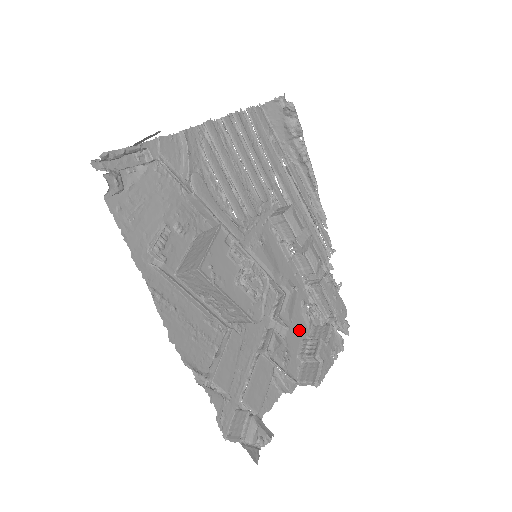
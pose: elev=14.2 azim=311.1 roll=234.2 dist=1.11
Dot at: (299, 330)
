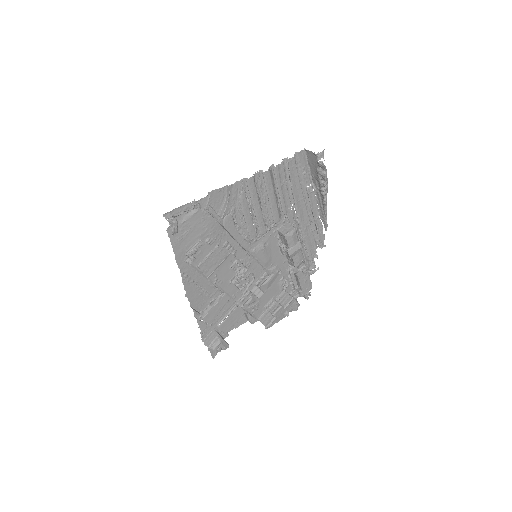
Dot at: (272, 293)
